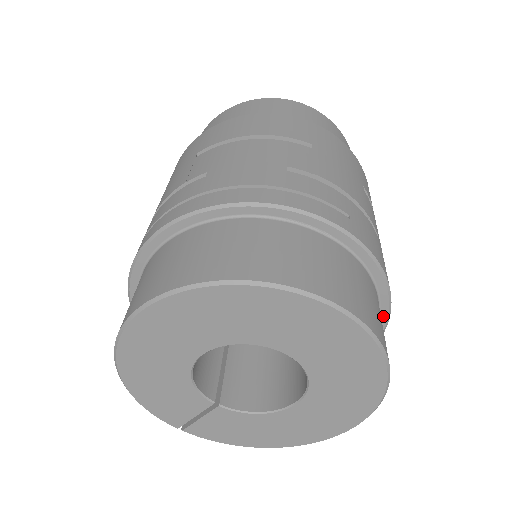
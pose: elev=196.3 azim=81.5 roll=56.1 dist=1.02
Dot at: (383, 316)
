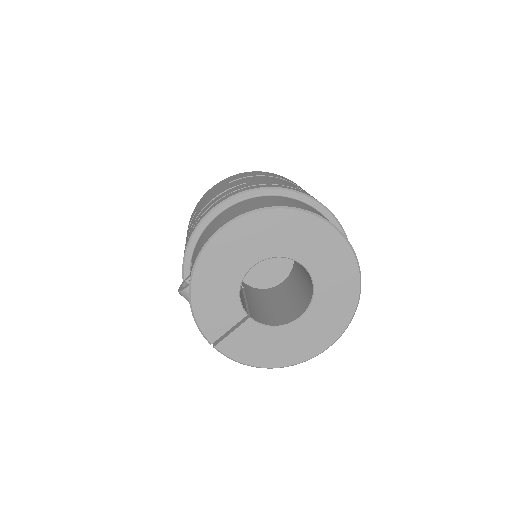
Dot at: occluded
